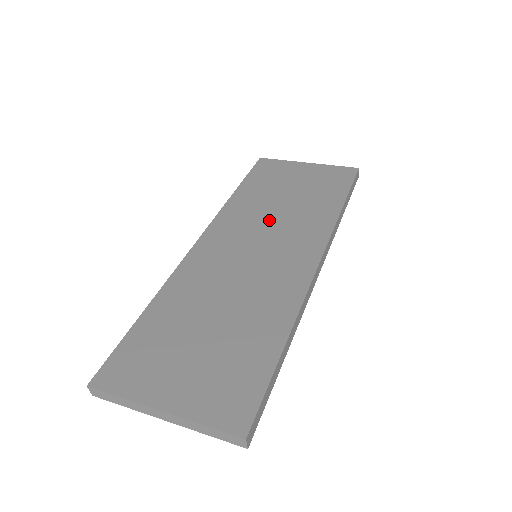
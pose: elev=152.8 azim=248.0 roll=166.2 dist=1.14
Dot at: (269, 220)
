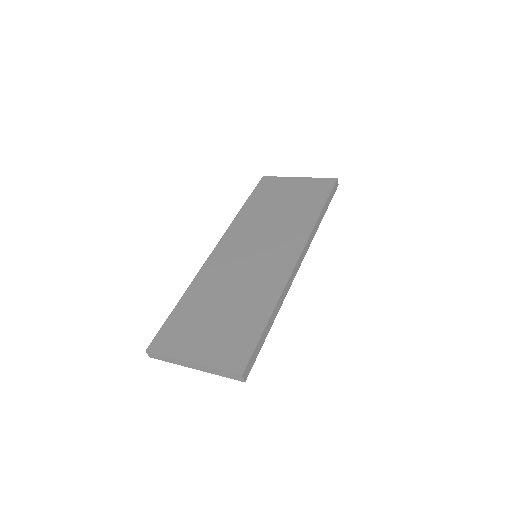
Dot at: (266, 228)
